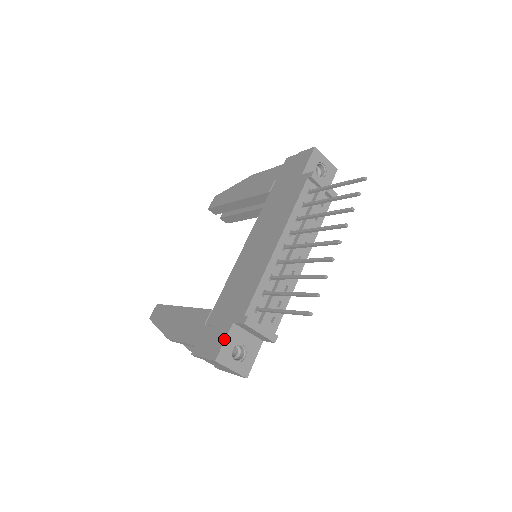
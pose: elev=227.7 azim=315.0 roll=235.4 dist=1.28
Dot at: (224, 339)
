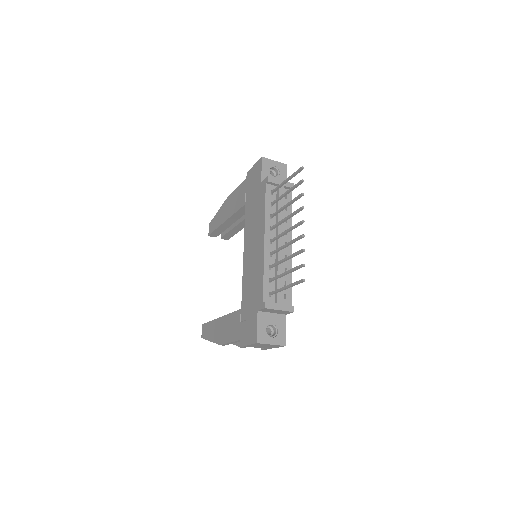
Dot at: (256, 325)
